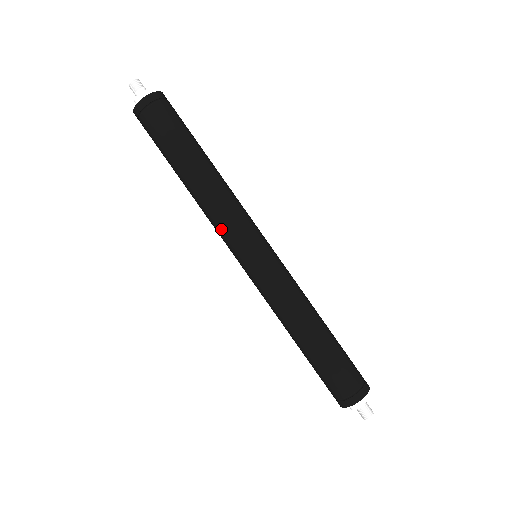
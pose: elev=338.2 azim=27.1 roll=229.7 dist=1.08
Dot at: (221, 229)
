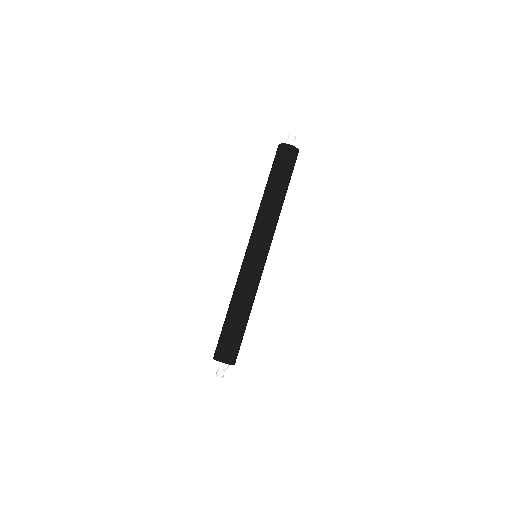
Dot at: (261, 229)
